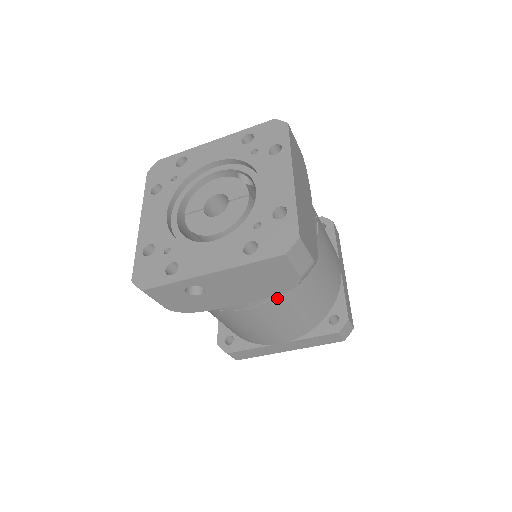
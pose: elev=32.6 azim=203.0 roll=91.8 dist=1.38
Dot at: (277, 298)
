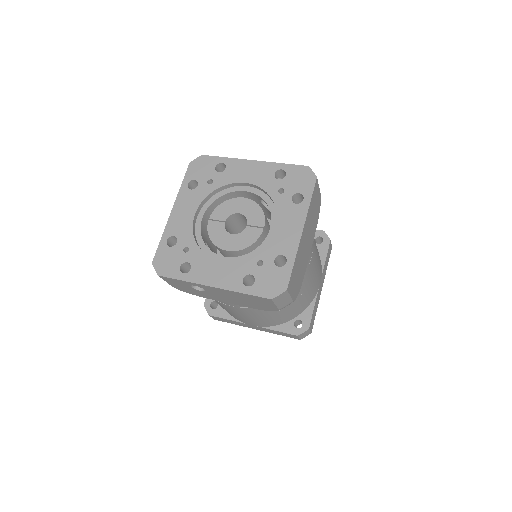
Dot at: occluded
